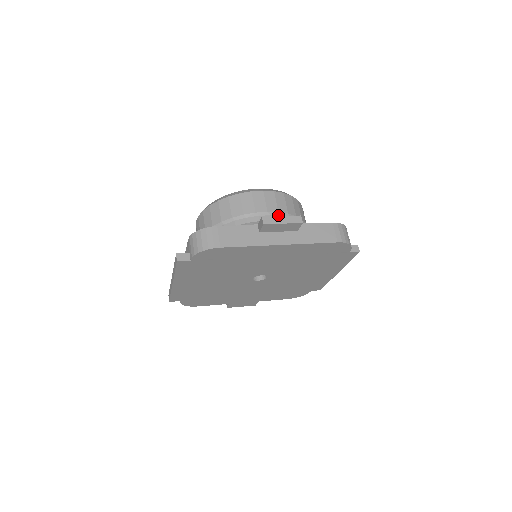
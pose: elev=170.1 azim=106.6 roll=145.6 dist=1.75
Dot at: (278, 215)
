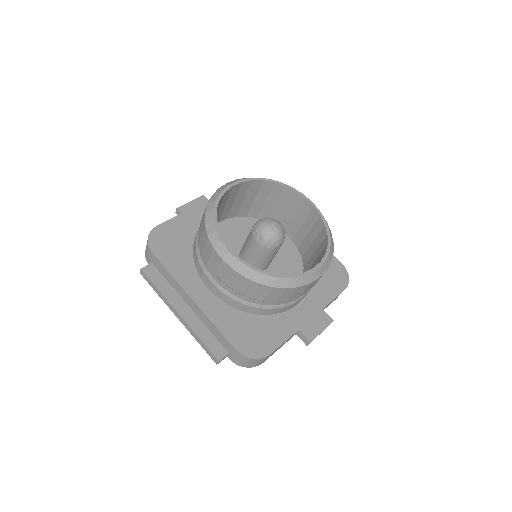
Dot at: occluded
